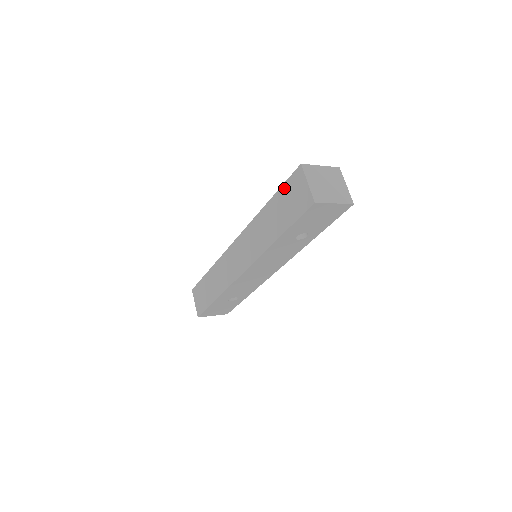
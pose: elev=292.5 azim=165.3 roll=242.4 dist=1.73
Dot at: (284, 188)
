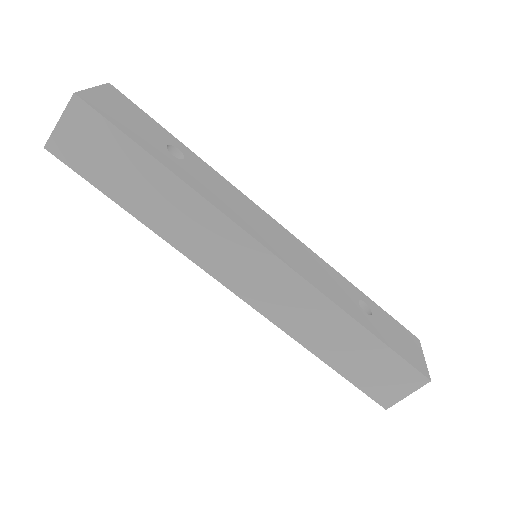
Dot at: (394, 358)
